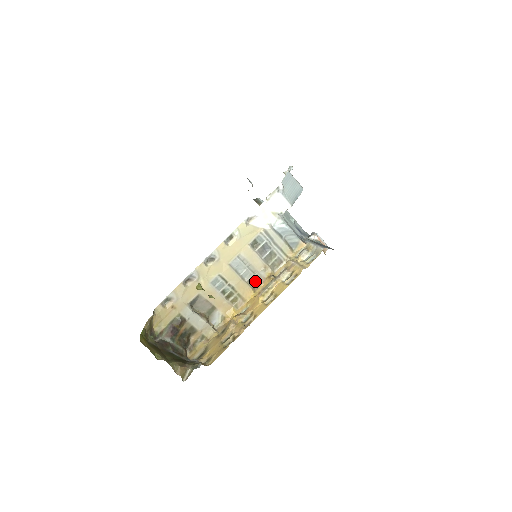
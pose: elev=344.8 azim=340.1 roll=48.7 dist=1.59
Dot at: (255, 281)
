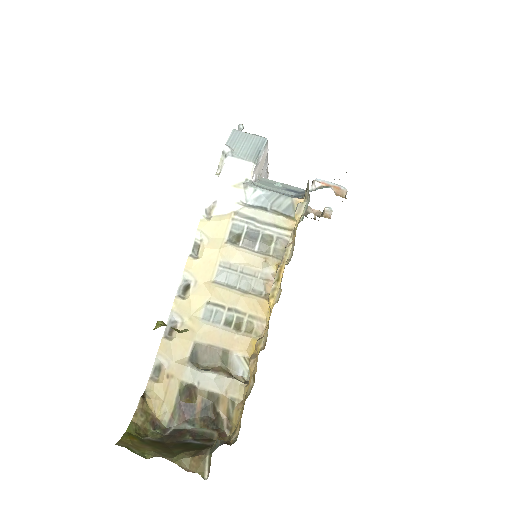
Dot at: (263, 286)
